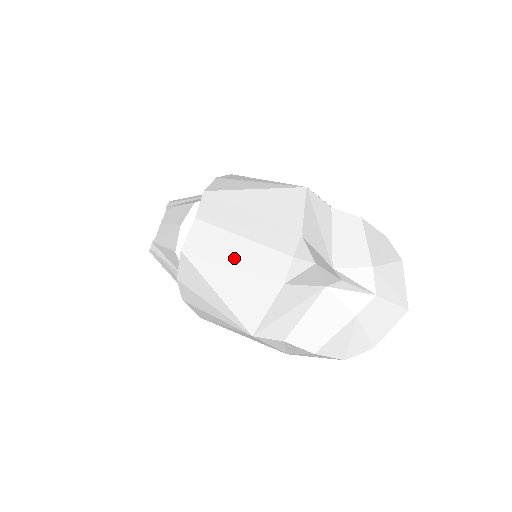
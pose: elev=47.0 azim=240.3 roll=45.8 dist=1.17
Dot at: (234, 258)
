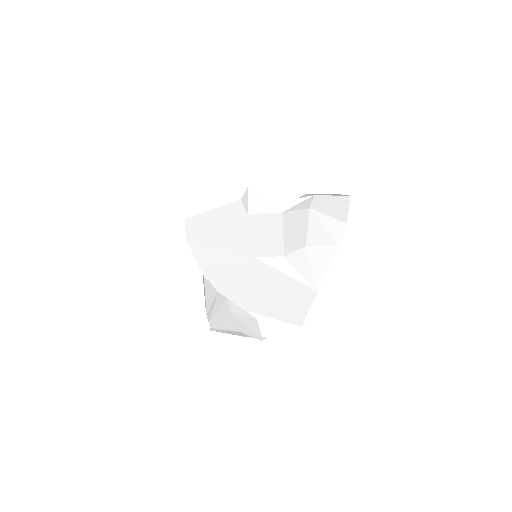
Dot at: (214, 223)
